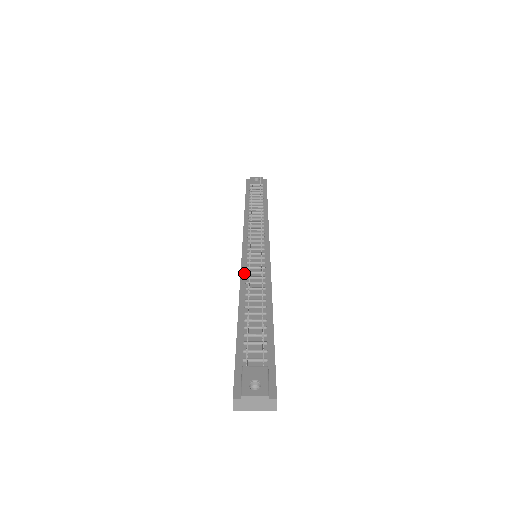
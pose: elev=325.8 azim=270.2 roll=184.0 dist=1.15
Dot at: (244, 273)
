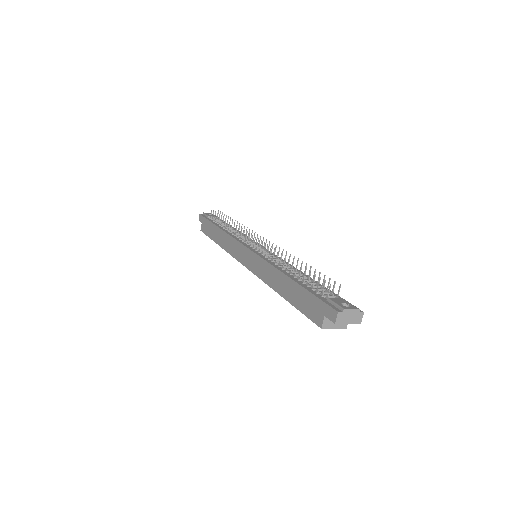
Dot at: (267, 259)
